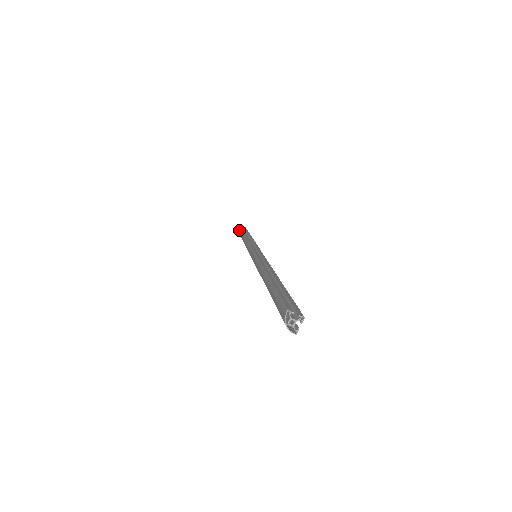
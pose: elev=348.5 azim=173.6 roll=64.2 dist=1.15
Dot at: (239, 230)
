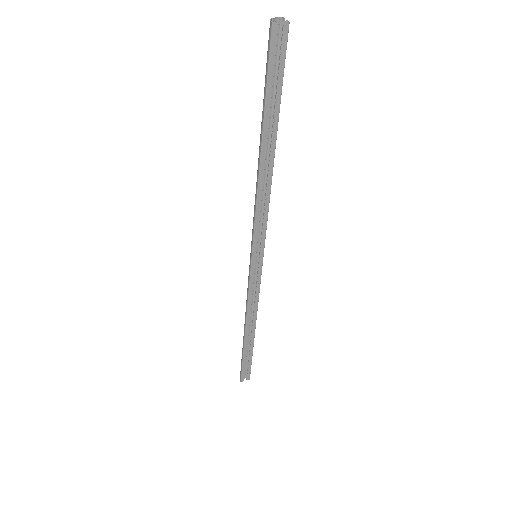
Dot at: occluded
